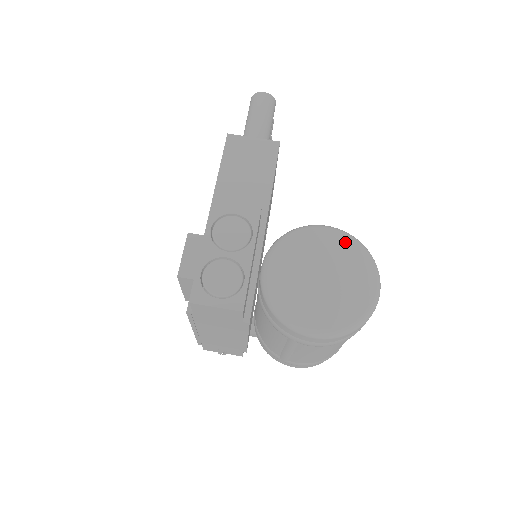
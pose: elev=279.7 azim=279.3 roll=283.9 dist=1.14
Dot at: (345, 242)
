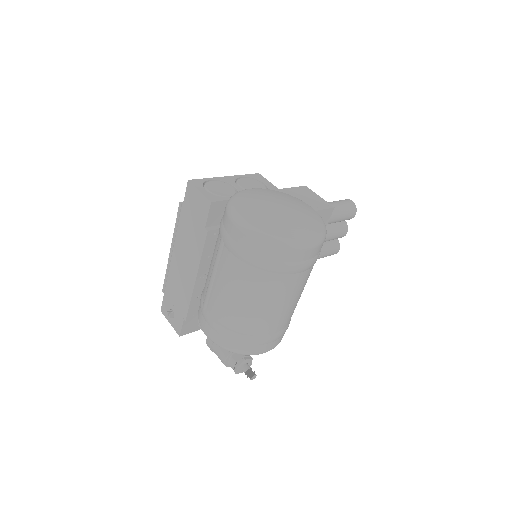
Dot at: (314, 215)
